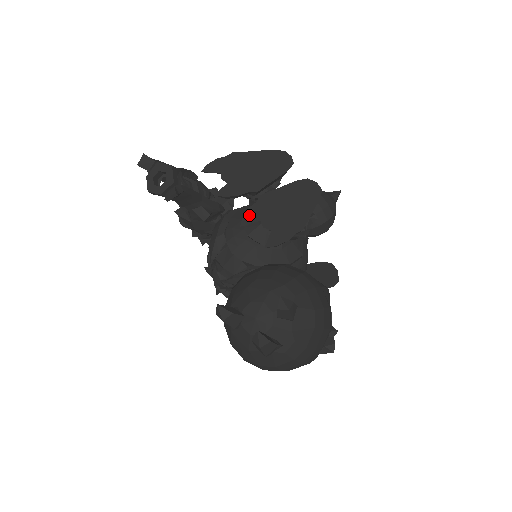
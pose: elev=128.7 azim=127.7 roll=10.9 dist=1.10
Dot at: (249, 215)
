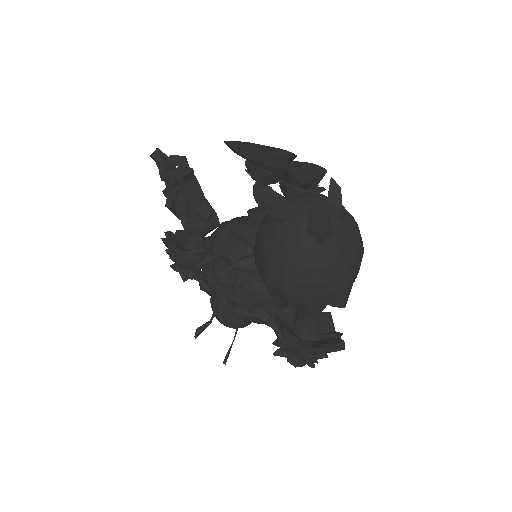
Dot at: (273, 165)
